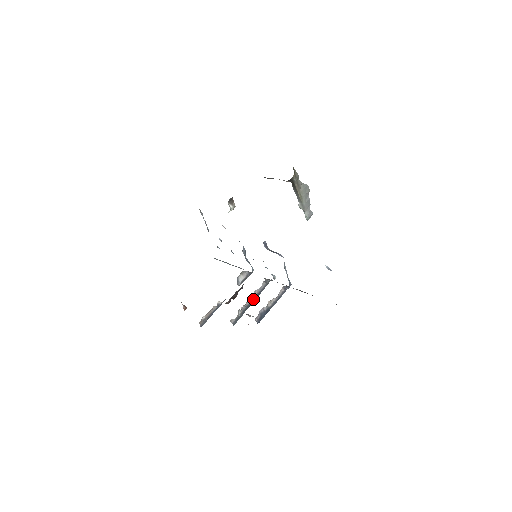
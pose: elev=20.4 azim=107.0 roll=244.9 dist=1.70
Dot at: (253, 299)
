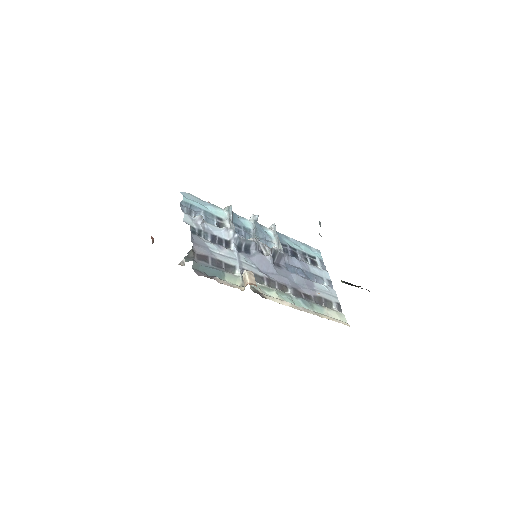
Dot at: occluded
